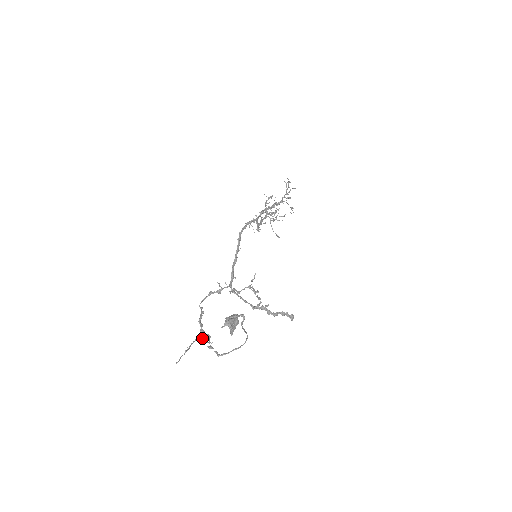
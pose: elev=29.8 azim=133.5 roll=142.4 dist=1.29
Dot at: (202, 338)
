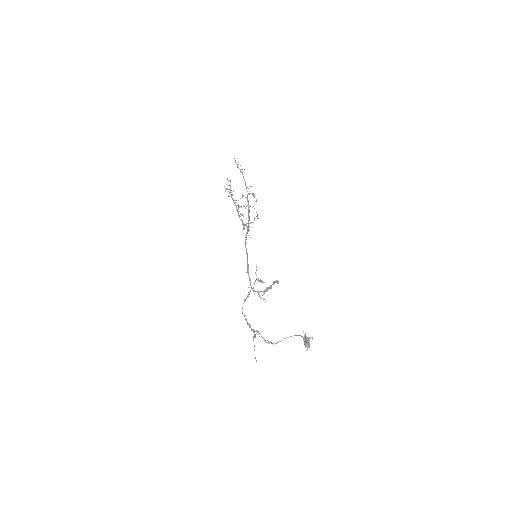
Dot at: (255, 335)
